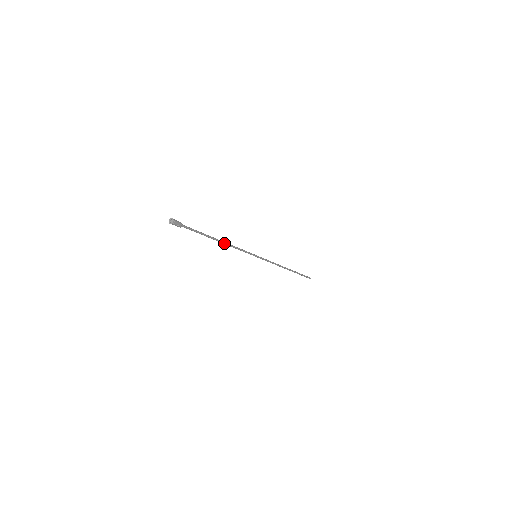
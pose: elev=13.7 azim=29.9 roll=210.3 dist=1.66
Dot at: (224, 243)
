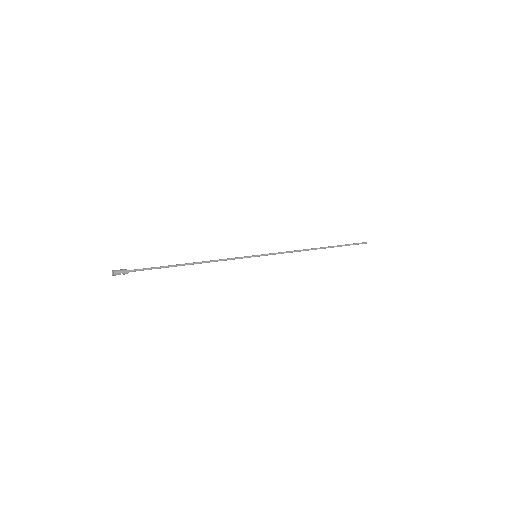
Dot at: (198, 263)
